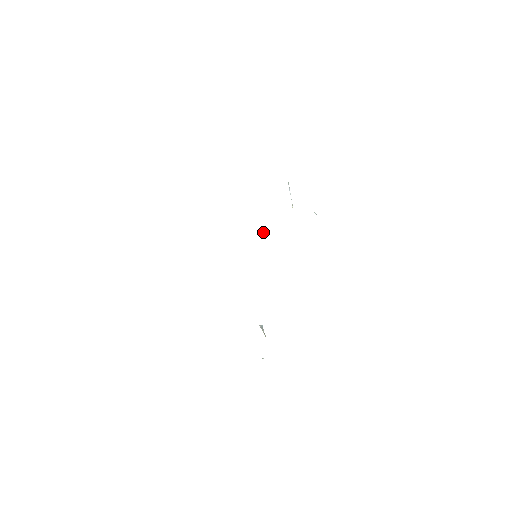
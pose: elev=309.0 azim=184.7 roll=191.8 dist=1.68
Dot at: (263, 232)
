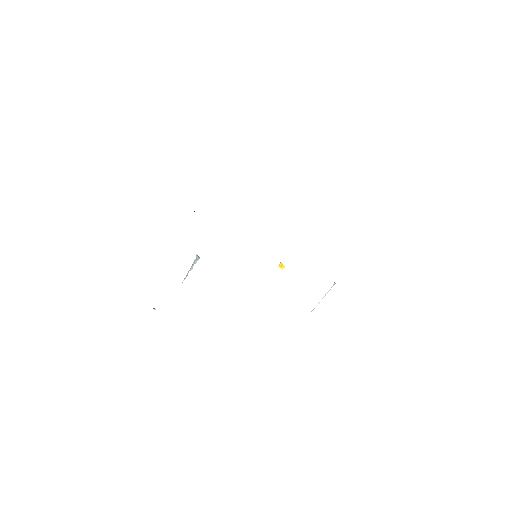
Dot at: (279, 264)
